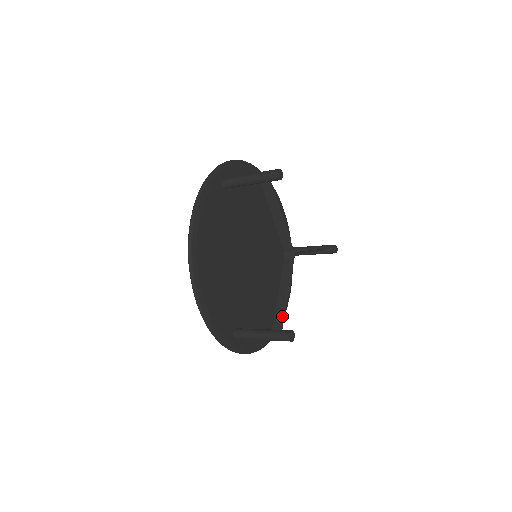
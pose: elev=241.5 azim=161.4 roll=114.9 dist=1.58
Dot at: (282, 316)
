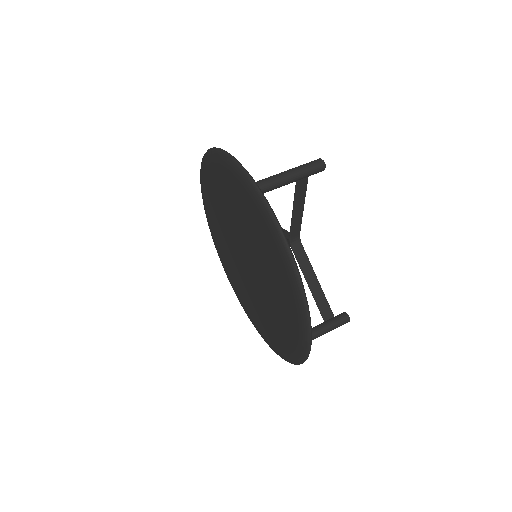
Dot at: (327, 304)
